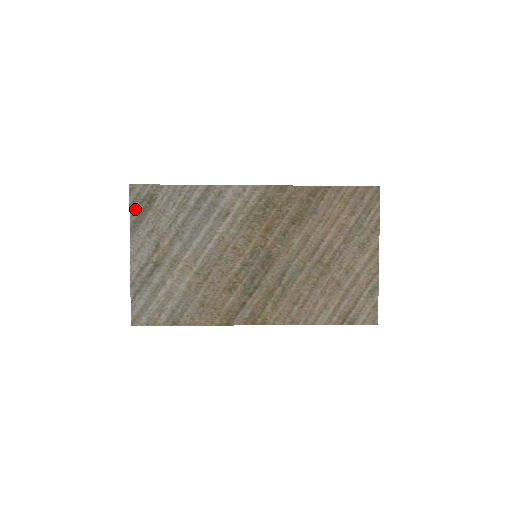
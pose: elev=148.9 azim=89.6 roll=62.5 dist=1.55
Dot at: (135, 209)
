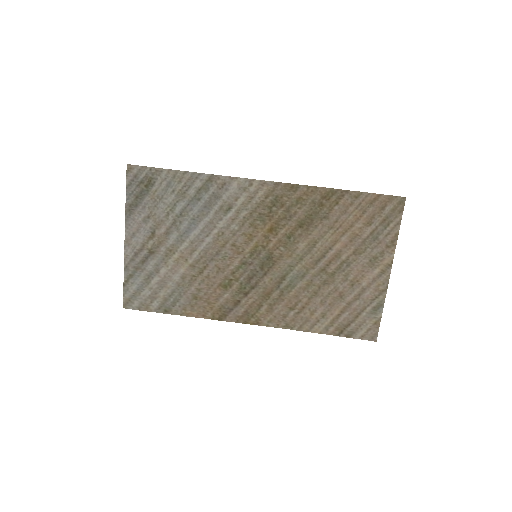
Dot at: (132, 191)
